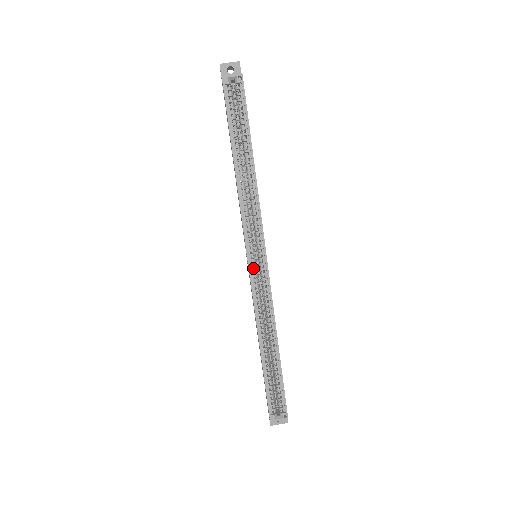
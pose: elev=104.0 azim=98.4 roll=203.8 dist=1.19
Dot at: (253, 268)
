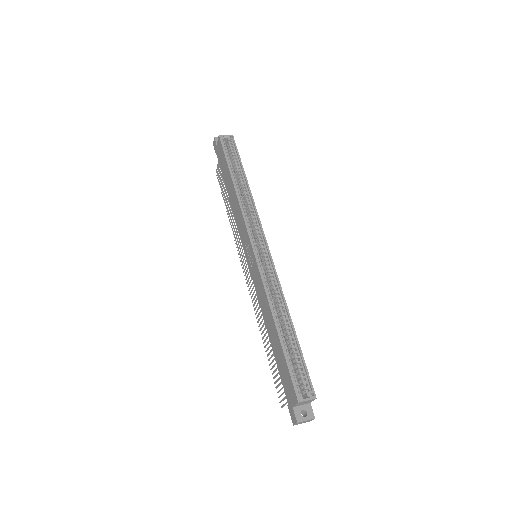
Dot at: (257, 256)
